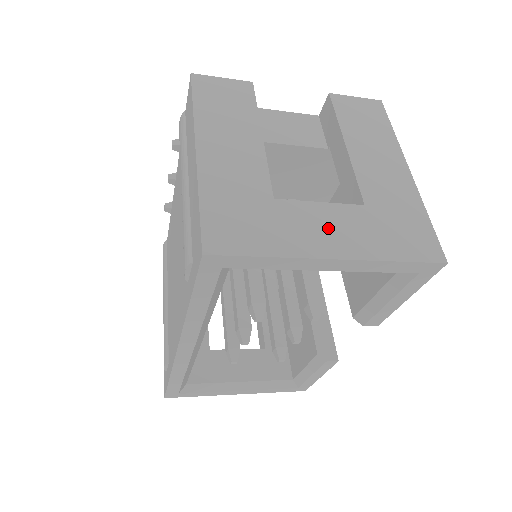
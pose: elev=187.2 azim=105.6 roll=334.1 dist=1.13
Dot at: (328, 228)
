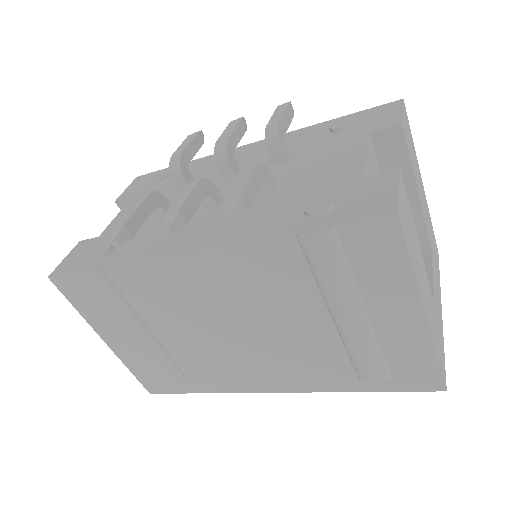
Dot at: (437, 291)
